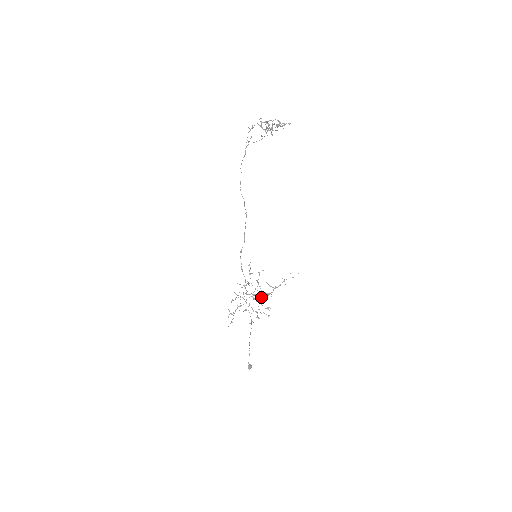
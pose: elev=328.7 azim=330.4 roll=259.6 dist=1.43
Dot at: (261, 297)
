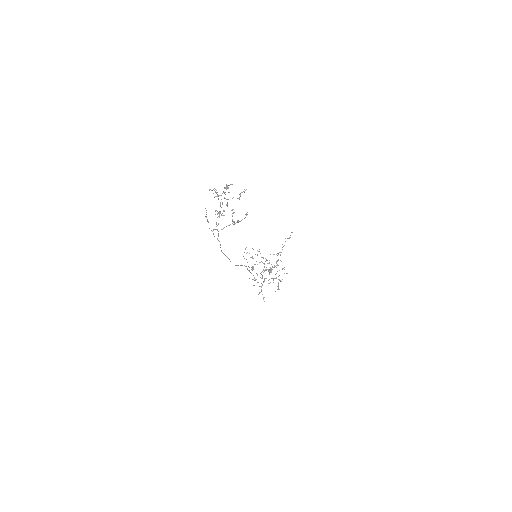
Dot at: occluded
